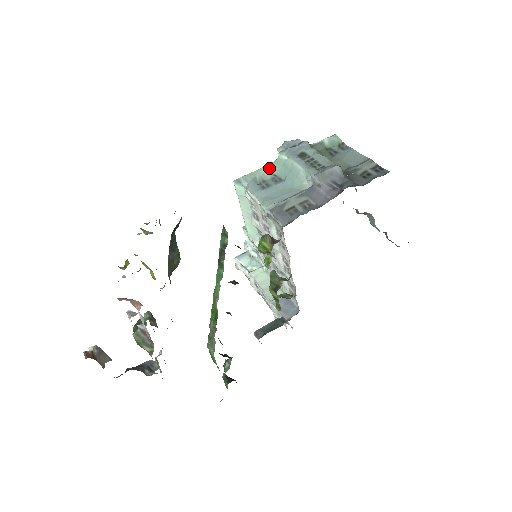
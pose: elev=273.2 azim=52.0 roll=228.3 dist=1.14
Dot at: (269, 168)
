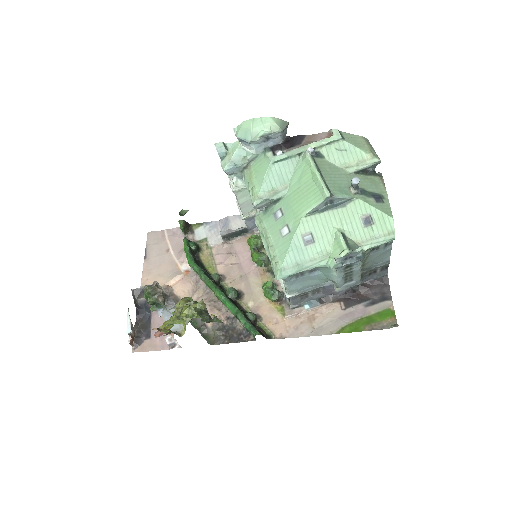
Dot at: occluded
